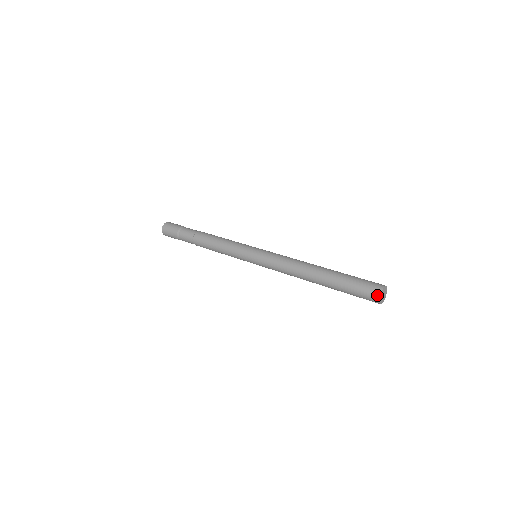
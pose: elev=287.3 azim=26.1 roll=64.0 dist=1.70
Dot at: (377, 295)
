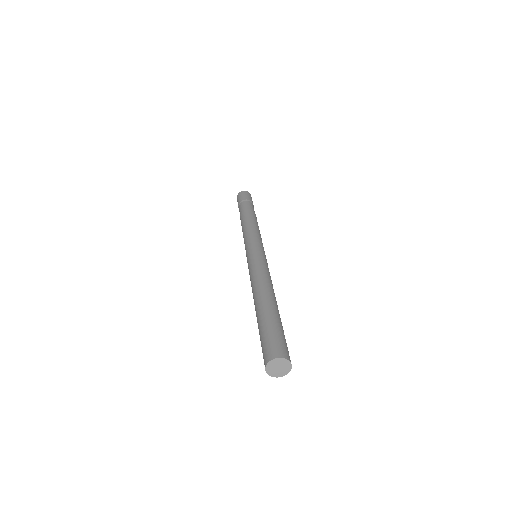
Dot at: (265, 369)
